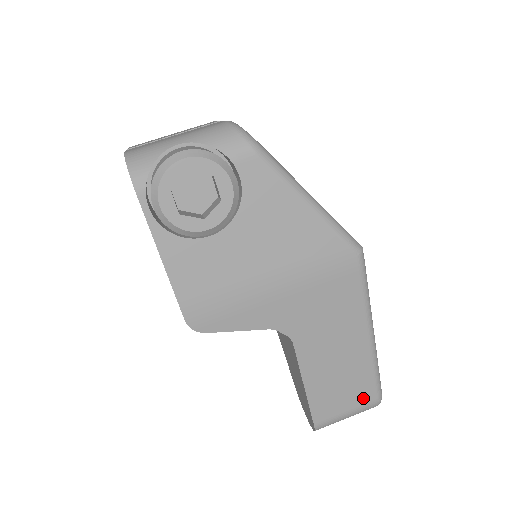
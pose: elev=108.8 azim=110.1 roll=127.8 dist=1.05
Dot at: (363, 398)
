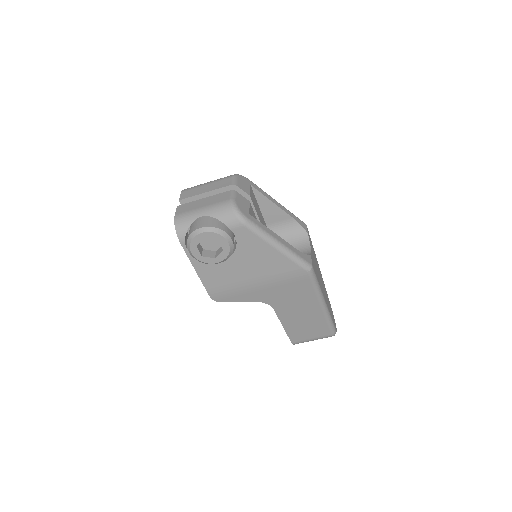
Dot at: (321, 333)
